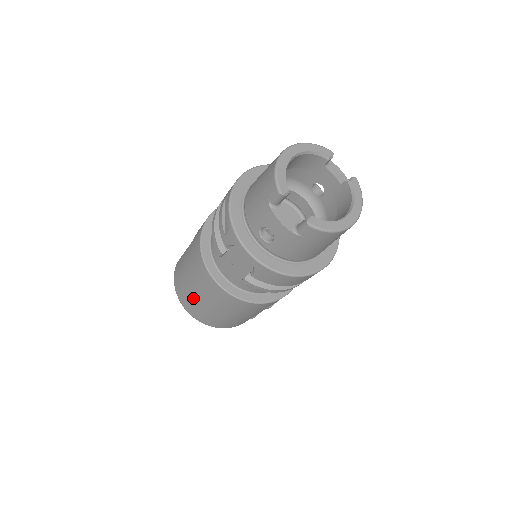
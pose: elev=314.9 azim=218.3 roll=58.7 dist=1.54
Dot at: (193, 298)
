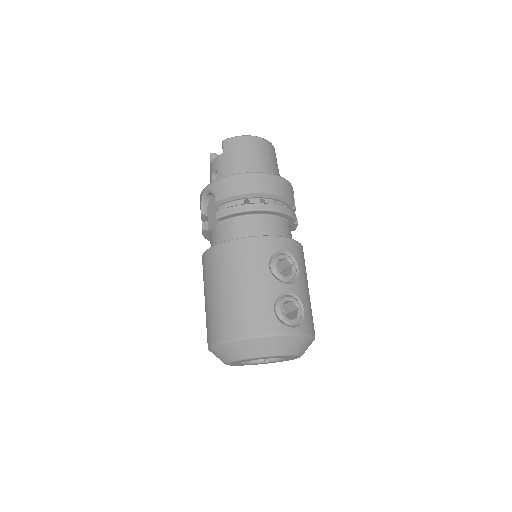
Dot at: (209, 309)
